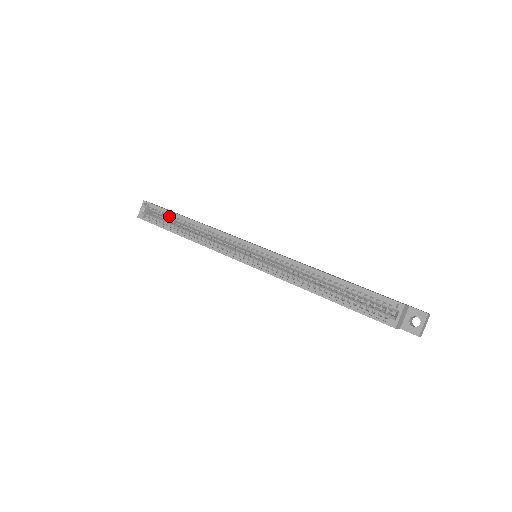
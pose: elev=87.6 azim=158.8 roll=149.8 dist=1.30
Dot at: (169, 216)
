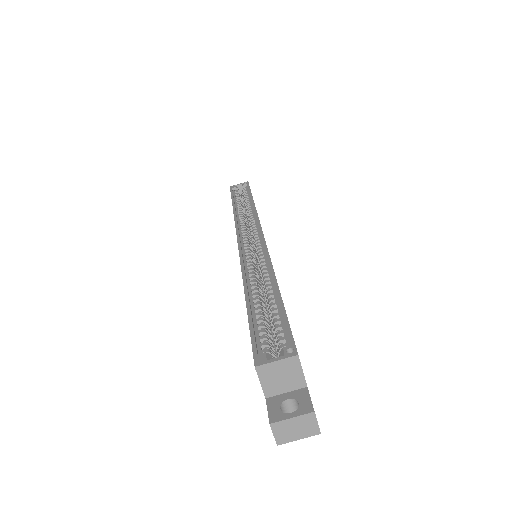
Dot at: (246, 196)
